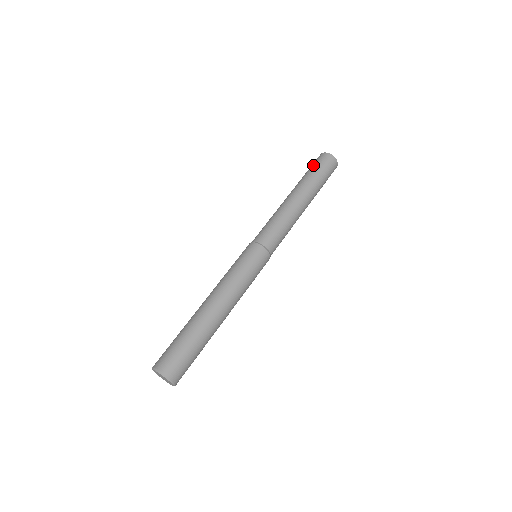
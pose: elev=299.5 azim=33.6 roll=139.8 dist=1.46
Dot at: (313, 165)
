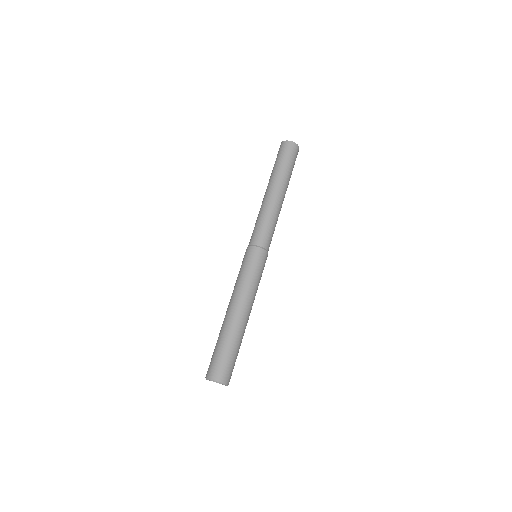
Dot at: (279, 156)
